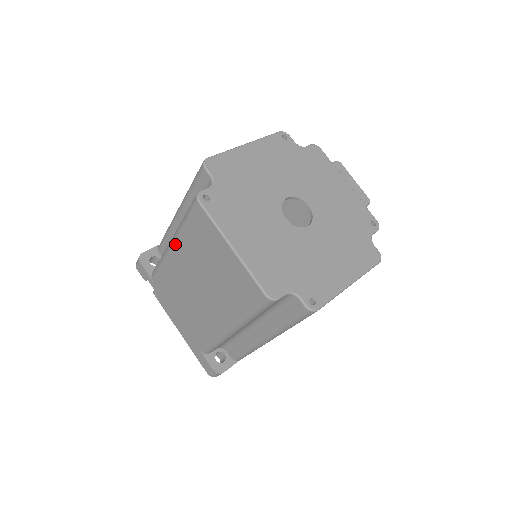
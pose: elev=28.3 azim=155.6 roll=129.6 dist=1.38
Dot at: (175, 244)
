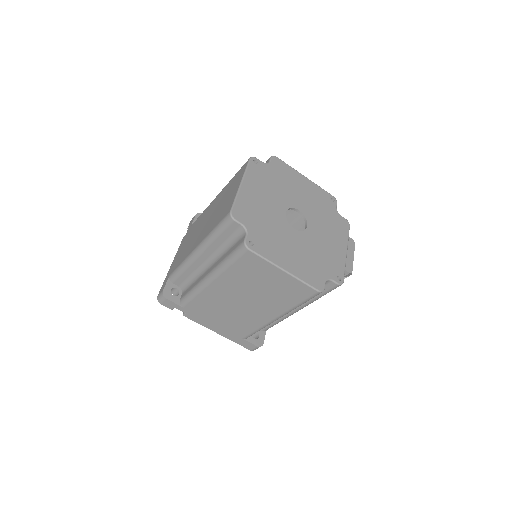
Dot at: (220, 192)
